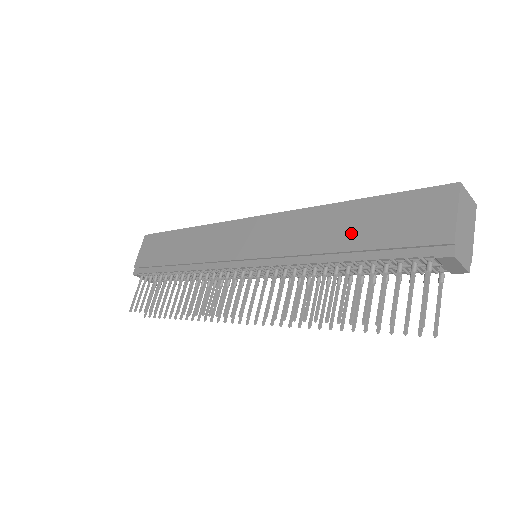
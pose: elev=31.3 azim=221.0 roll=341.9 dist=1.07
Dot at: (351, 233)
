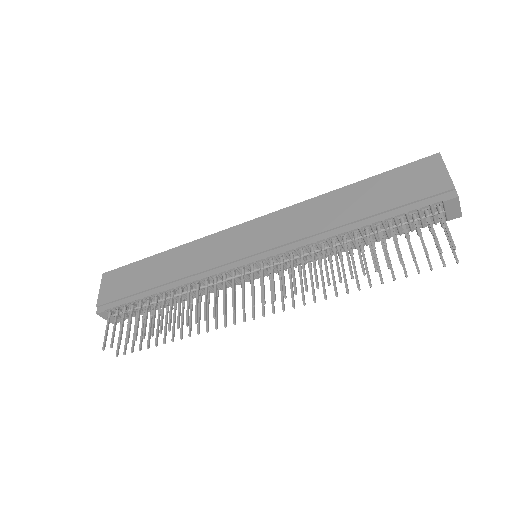
Dot at: (361, 205)
